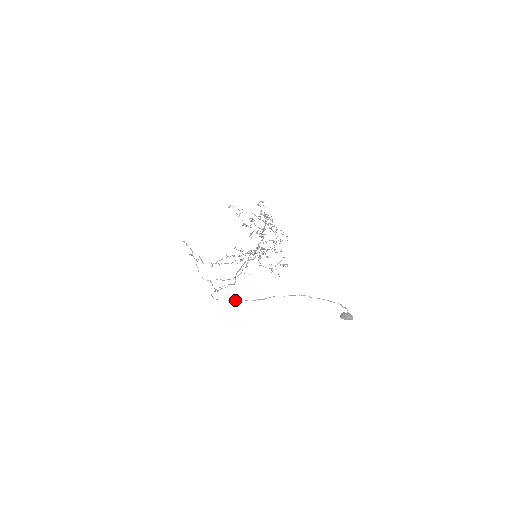
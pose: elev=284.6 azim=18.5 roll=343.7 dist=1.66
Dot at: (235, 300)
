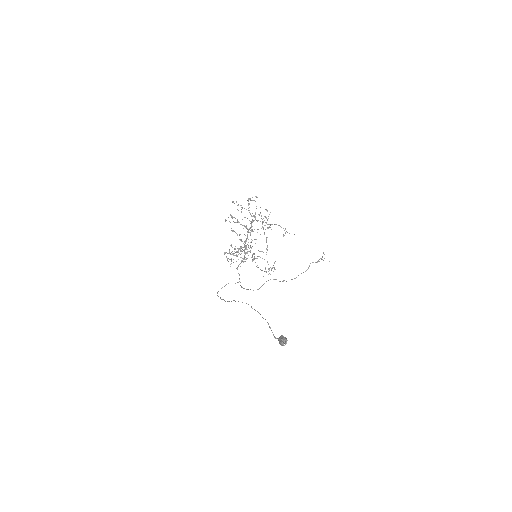
Dot at: occluded
